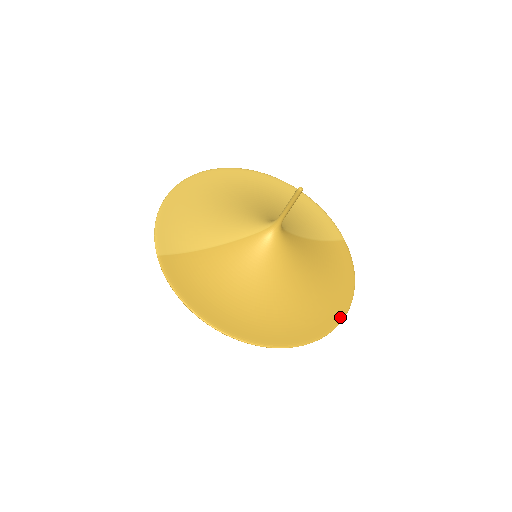
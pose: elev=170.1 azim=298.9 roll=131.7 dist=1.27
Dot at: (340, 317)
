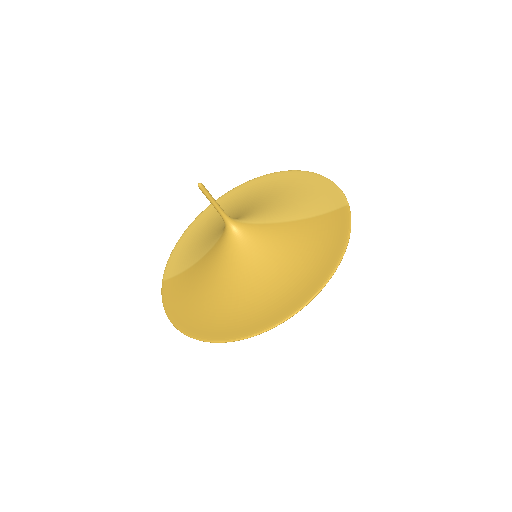
Dot at: (309, 296)
